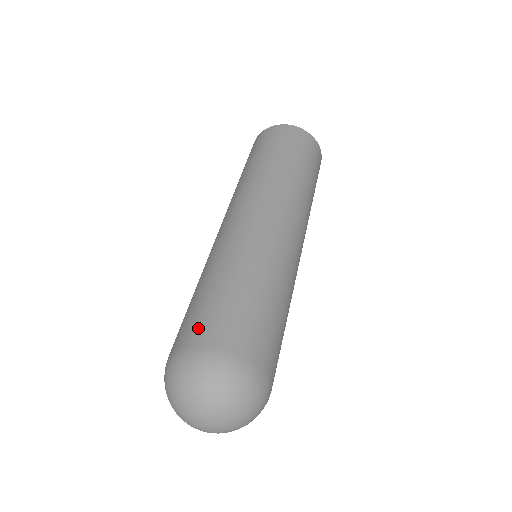
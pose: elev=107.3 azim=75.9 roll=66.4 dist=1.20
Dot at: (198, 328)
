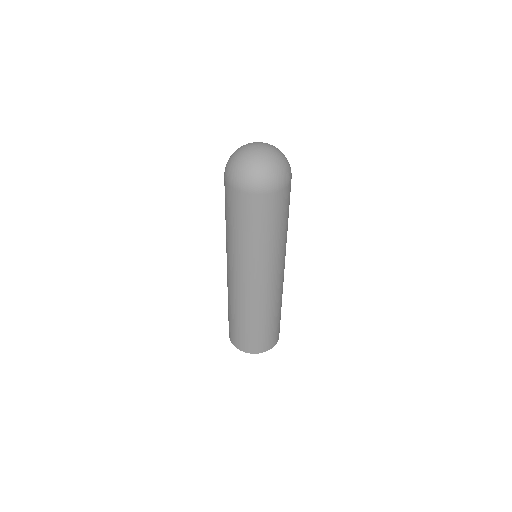
Dot at: occluded
